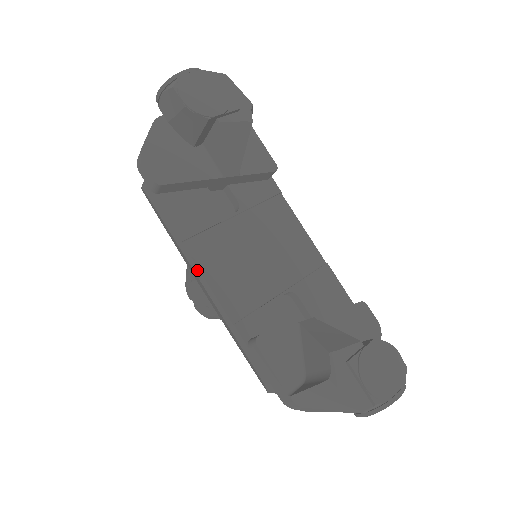
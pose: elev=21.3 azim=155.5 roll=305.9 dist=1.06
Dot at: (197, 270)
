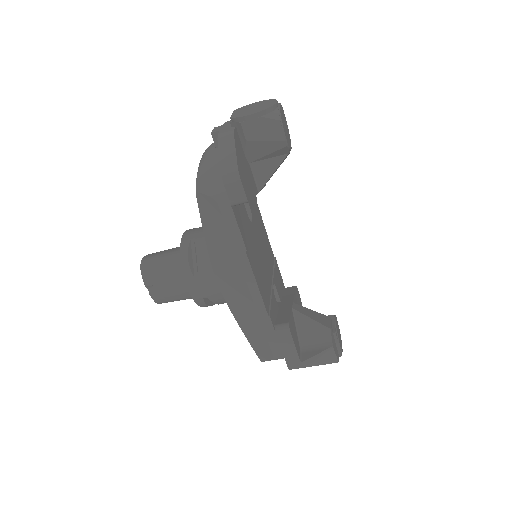
Dot at: (250, 274)
